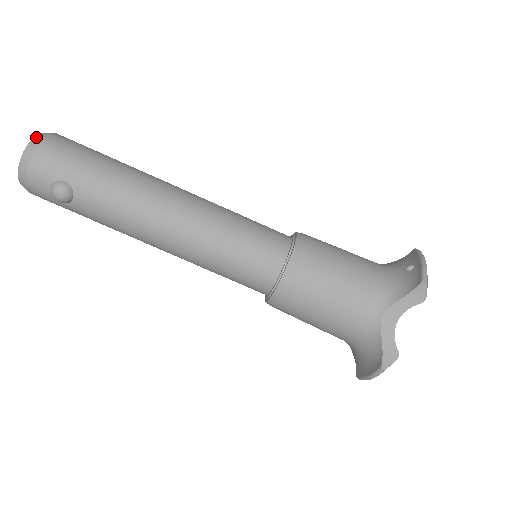
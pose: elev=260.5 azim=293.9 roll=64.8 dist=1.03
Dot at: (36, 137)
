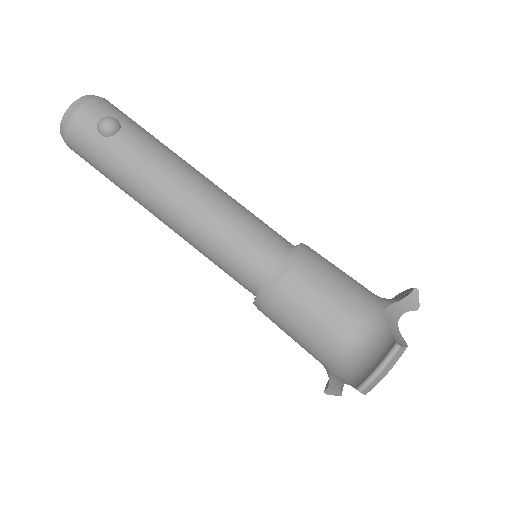
Dot at: occluded
